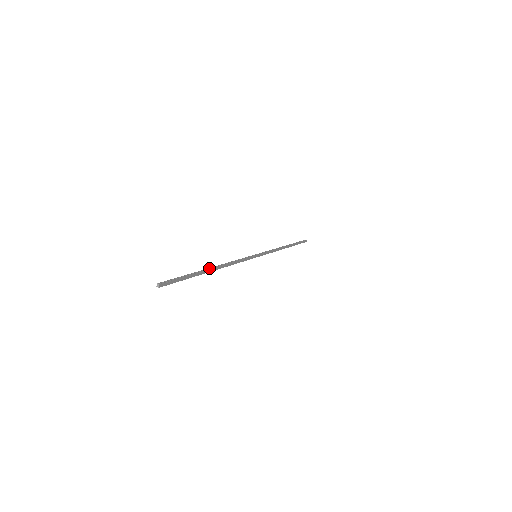
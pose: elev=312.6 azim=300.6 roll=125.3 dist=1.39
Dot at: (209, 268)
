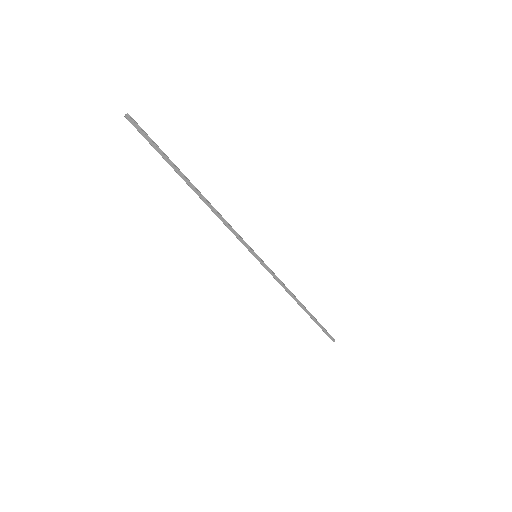
Dot at: occluded
